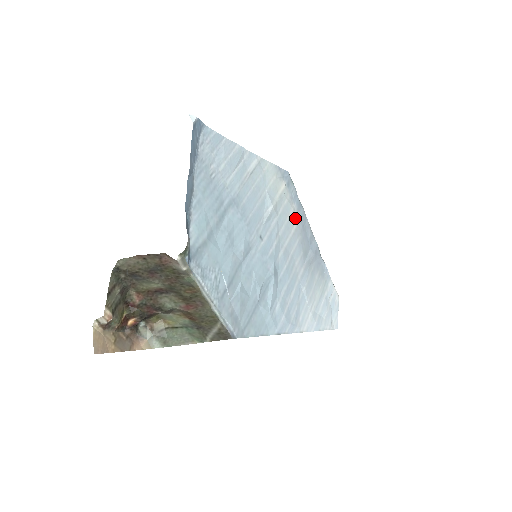
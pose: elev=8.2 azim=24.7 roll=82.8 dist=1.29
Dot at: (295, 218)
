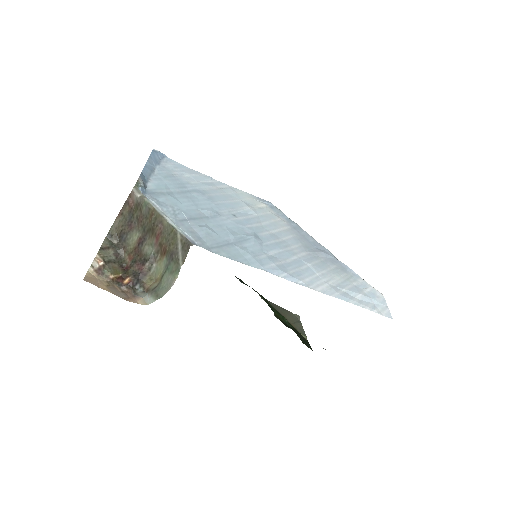
Dot at: (285, 224)
